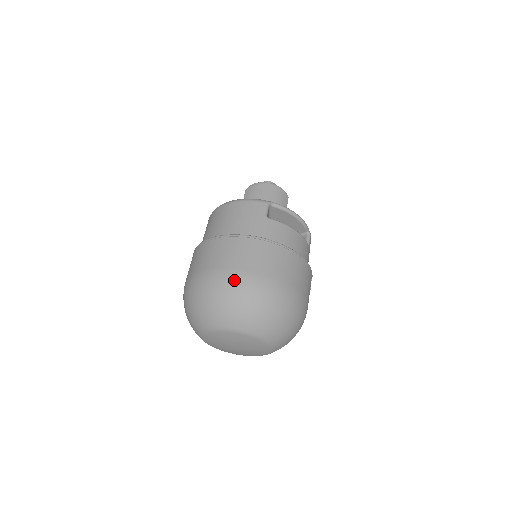
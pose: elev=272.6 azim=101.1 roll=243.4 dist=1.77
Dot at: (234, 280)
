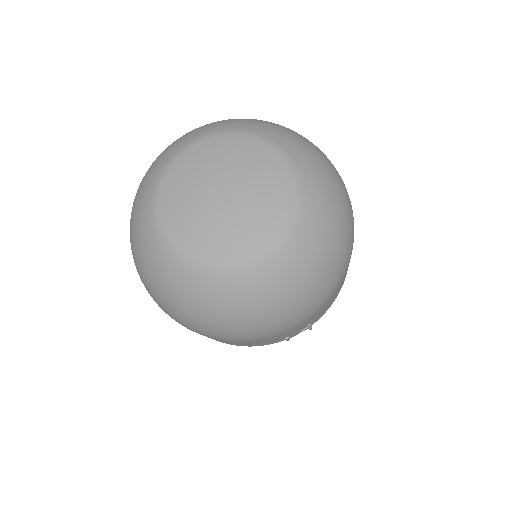
Dot at: occluded
